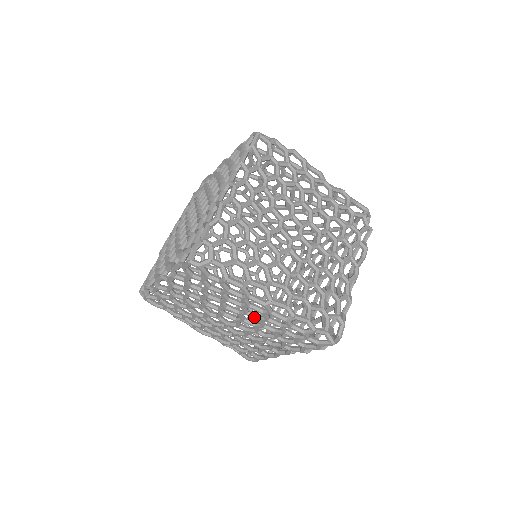
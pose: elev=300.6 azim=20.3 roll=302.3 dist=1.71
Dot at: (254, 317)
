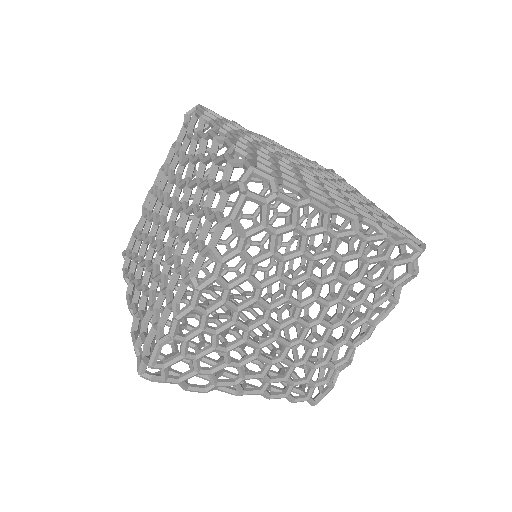
Dot at: occluded
